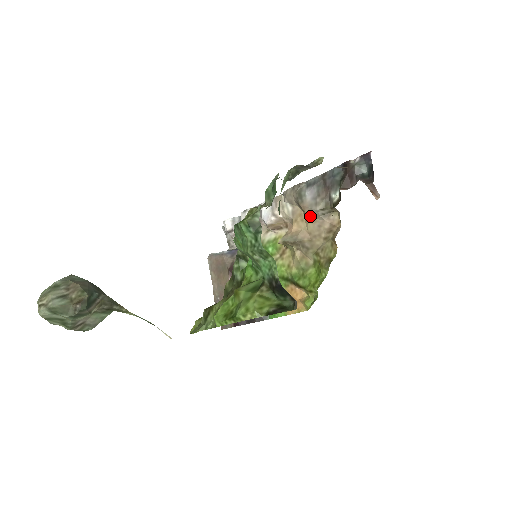
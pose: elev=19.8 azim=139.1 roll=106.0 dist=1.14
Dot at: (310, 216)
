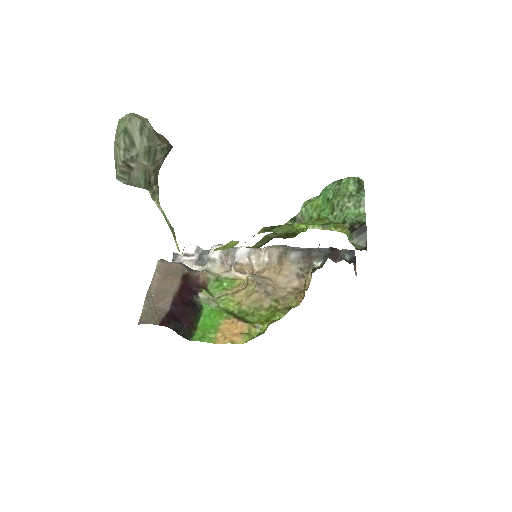
Dot at: (285, 270)
